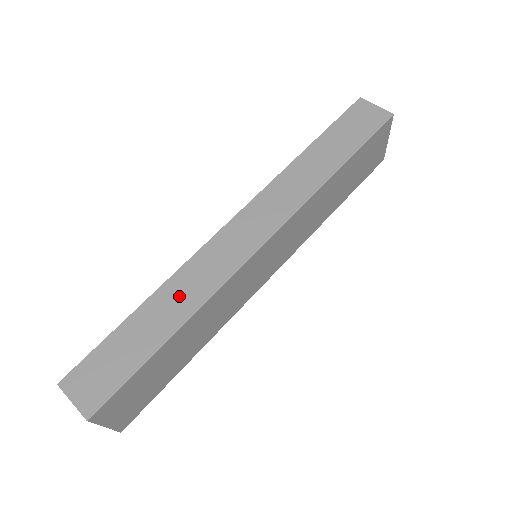
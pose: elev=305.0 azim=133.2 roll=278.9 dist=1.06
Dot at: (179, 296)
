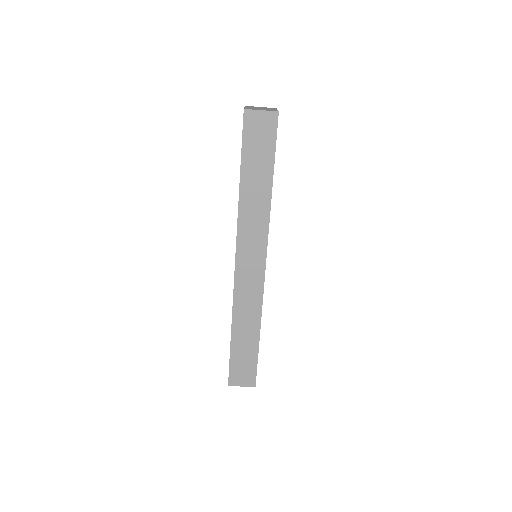
Dot at: (246, 319)
